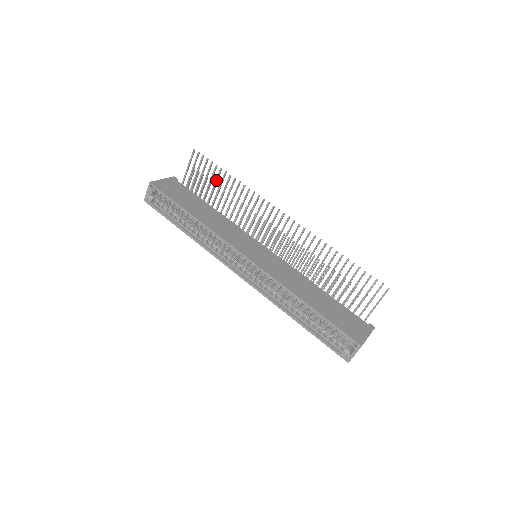
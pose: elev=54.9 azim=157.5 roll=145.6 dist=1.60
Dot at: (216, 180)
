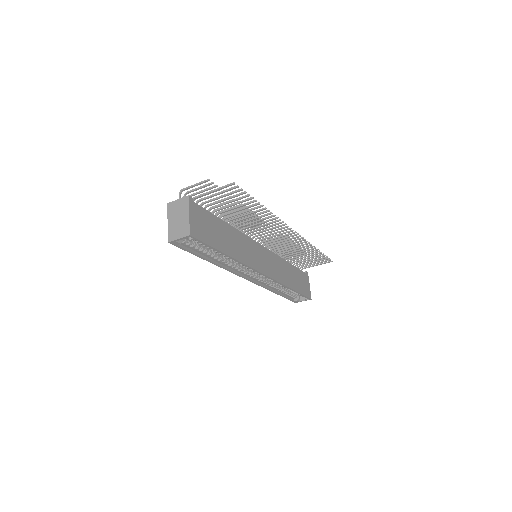
Dot at: occluded
